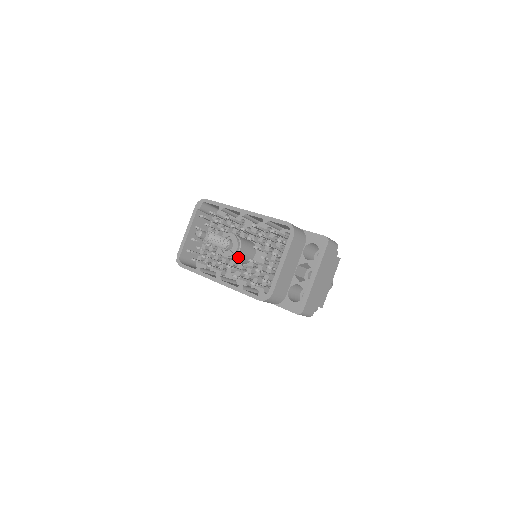
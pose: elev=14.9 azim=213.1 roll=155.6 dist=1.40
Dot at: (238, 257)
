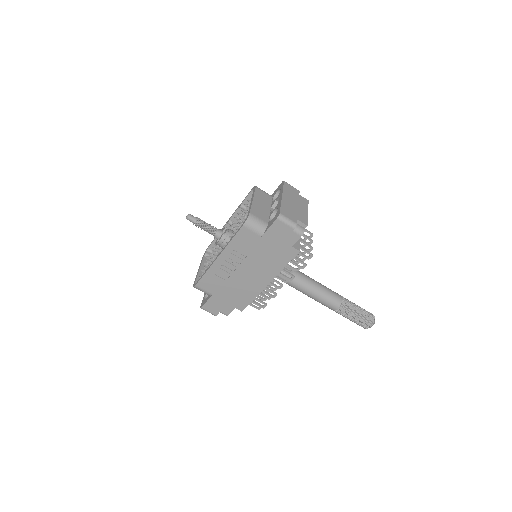
Dot at: occluded
